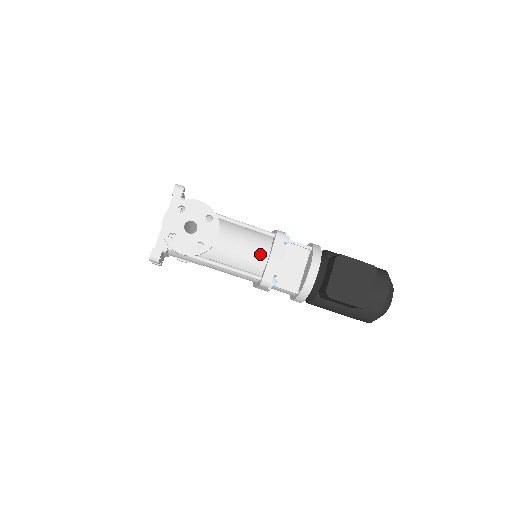
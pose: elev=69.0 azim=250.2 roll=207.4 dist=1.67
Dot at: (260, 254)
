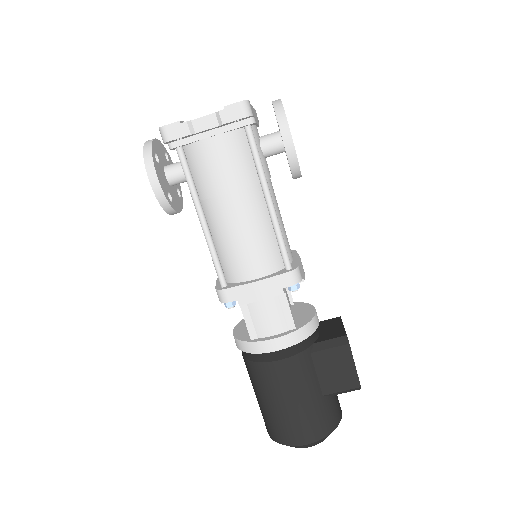
Dot at: occluded
